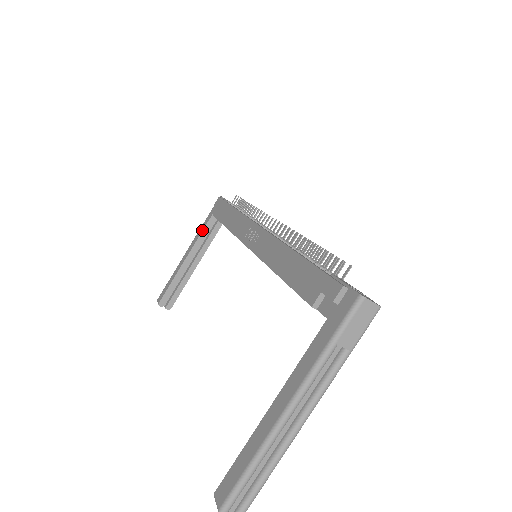
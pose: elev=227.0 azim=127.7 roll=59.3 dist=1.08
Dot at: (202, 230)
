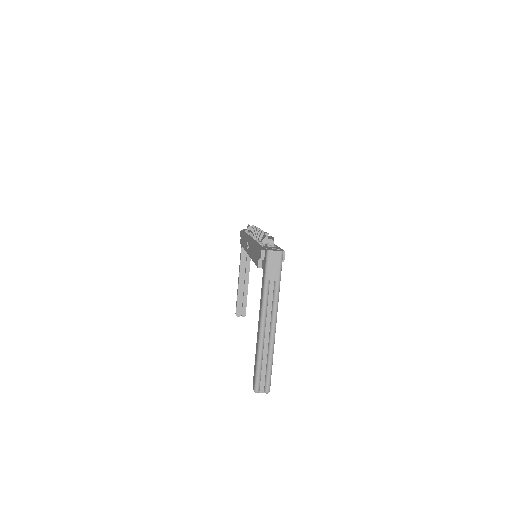
Dot at: (240, 256)
